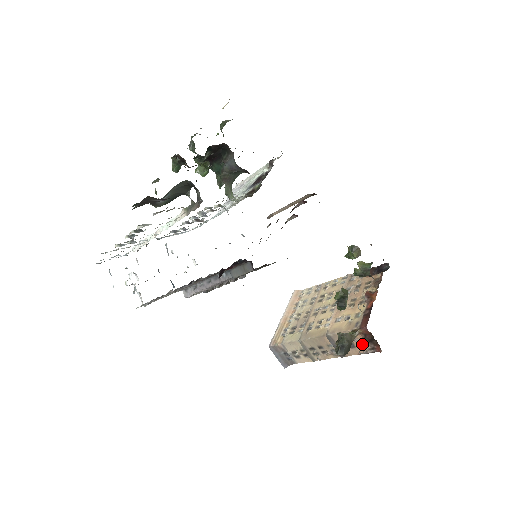
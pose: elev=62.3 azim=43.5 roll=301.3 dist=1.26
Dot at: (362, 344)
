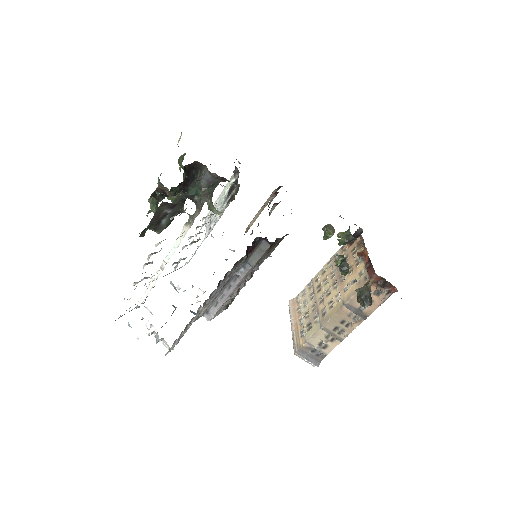
Dot at: (378, 294)
